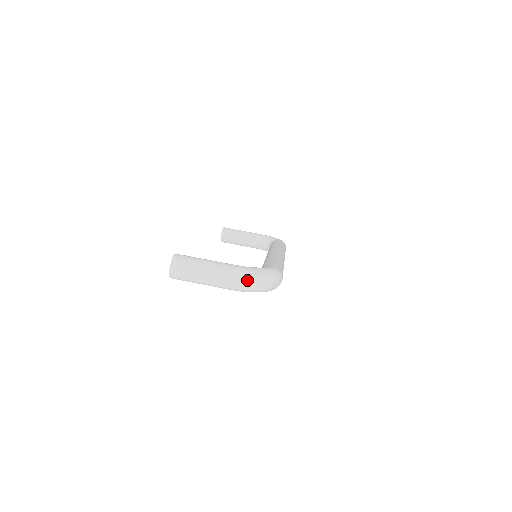
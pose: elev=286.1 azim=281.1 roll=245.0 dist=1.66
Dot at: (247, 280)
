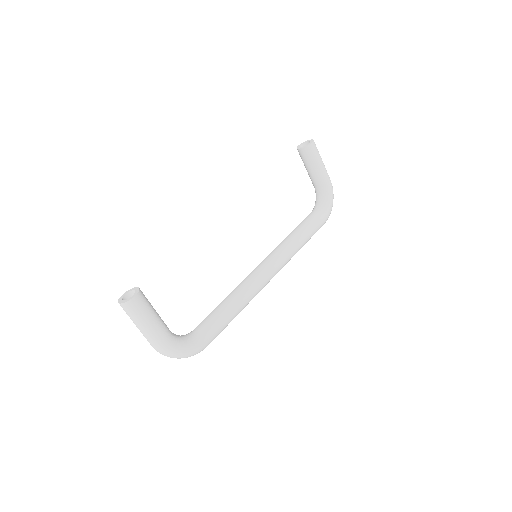
Dot at: (162, 354)
